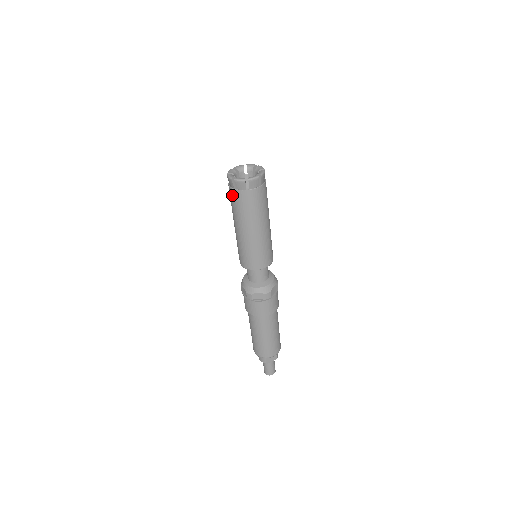
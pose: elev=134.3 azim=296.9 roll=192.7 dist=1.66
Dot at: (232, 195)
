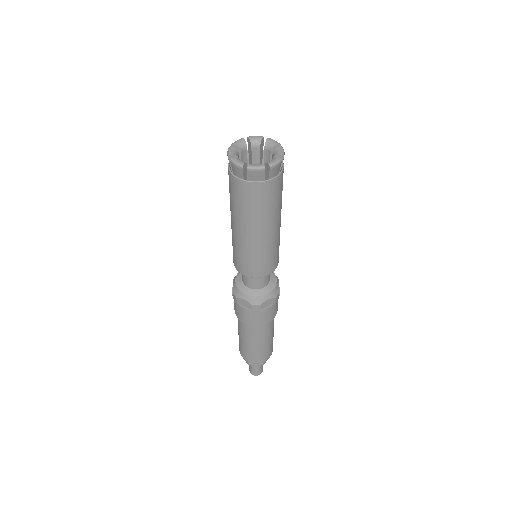
Dot at: occluded
